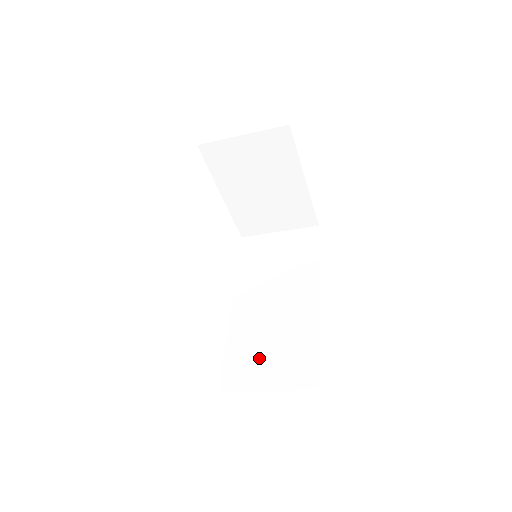
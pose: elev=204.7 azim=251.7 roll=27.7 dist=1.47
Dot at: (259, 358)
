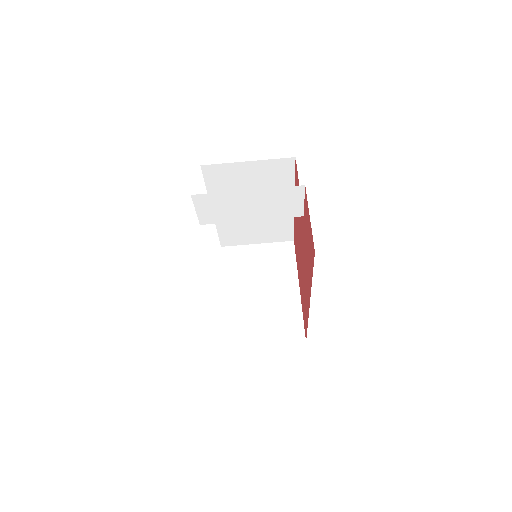
Dot at: occluded
